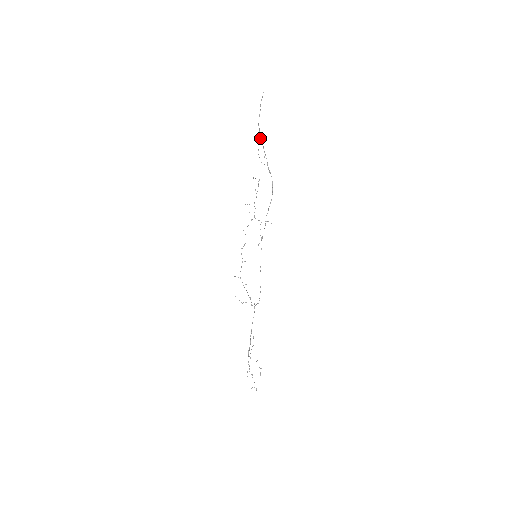
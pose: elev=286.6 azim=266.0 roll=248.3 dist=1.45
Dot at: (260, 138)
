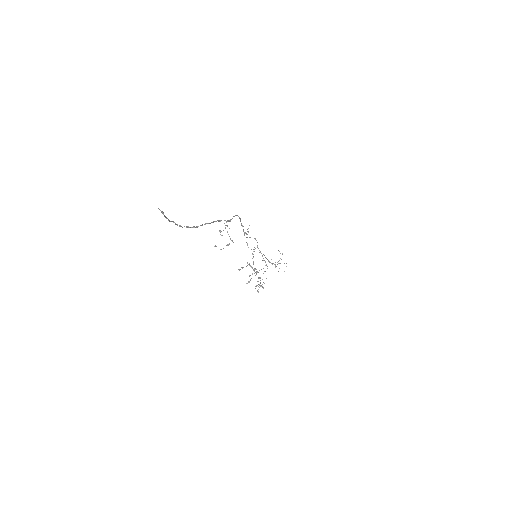
Dot at: occluded
